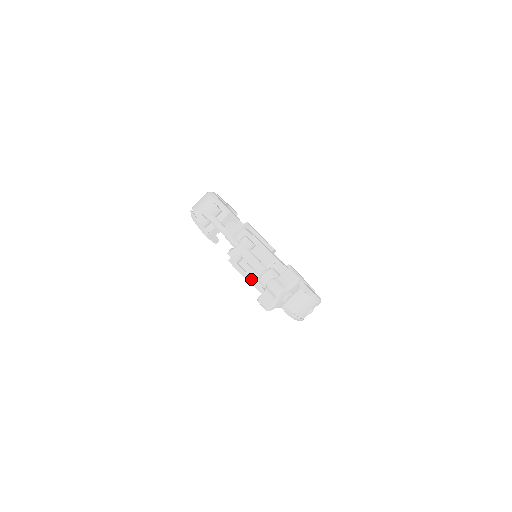
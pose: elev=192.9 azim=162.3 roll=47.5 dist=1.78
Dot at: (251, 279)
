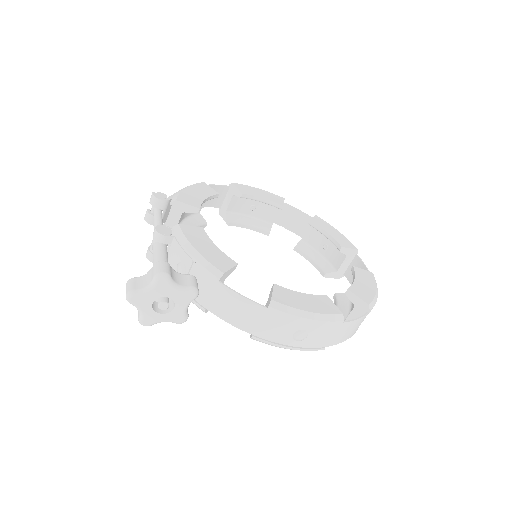
Dot at: occluded
